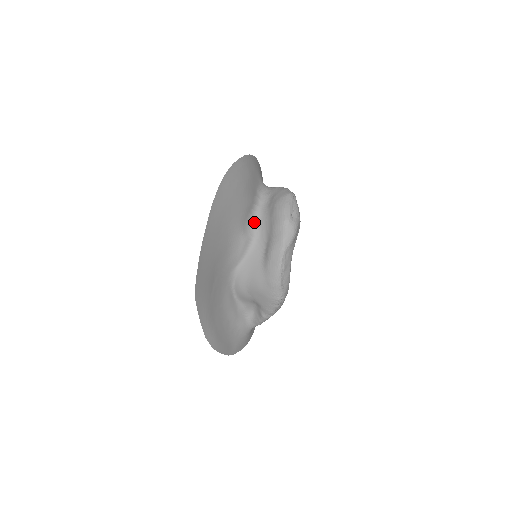
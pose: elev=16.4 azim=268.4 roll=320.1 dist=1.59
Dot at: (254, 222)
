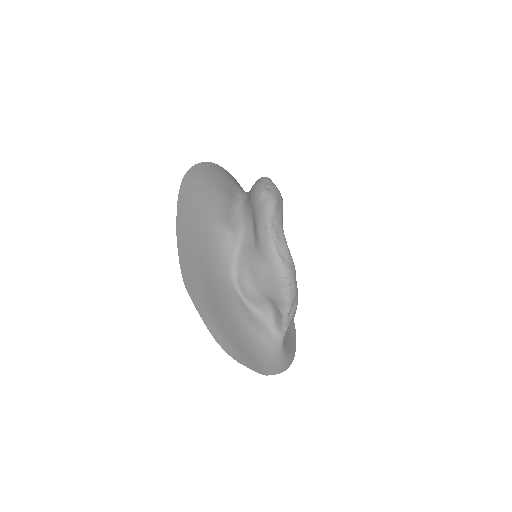
Dot at: (238, 217)
